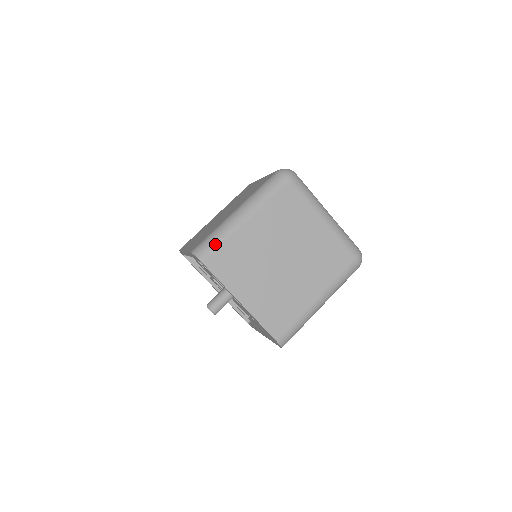
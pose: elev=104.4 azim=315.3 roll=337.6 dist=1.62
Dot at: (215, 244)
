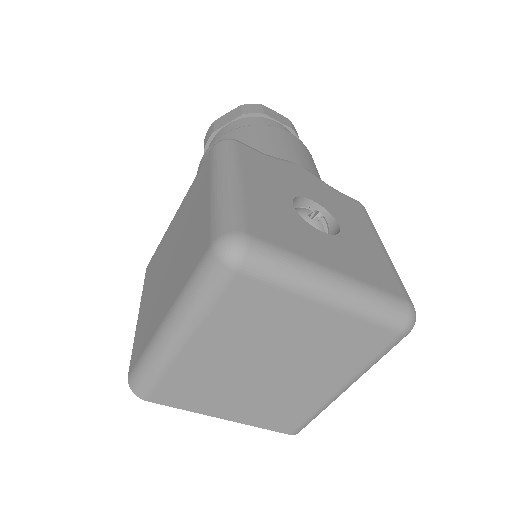
Dot at: (152, 379)
